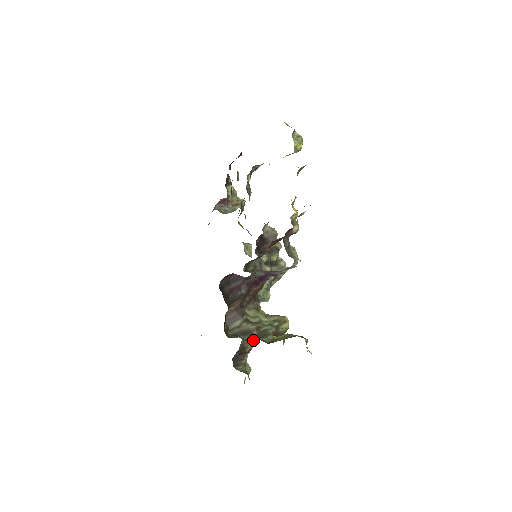
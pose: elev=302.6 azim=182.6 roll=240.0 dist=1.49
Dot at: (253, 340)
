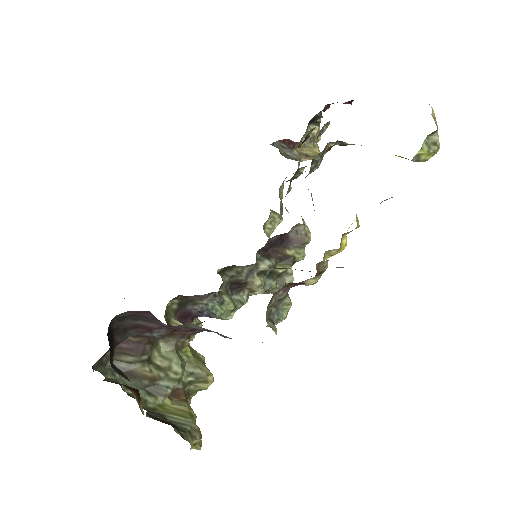
Dot at: occluded
